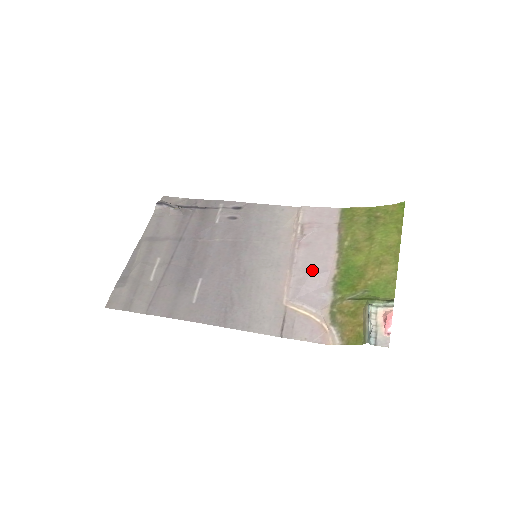
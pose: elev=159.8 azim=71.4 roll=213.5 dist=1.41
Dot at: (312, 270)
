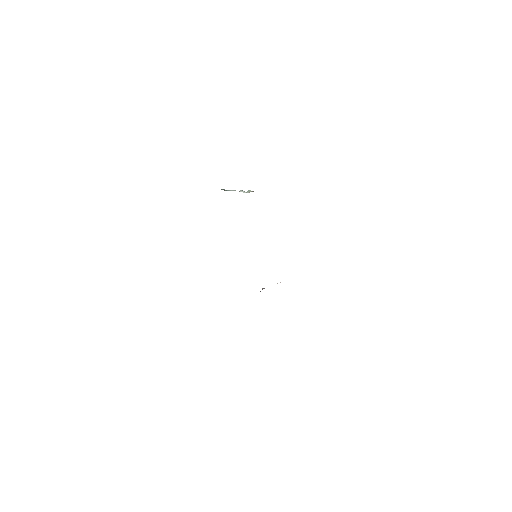
Dot at: occluded
